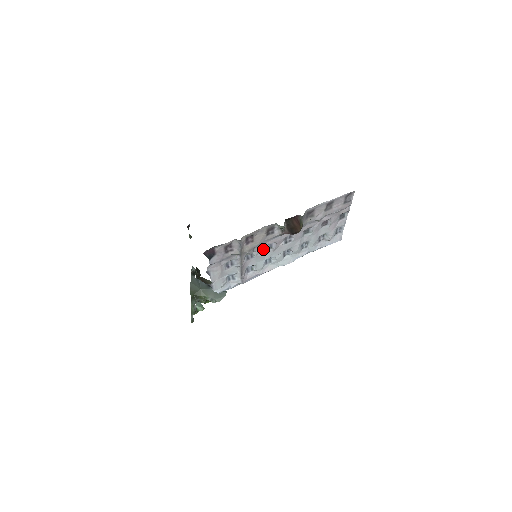
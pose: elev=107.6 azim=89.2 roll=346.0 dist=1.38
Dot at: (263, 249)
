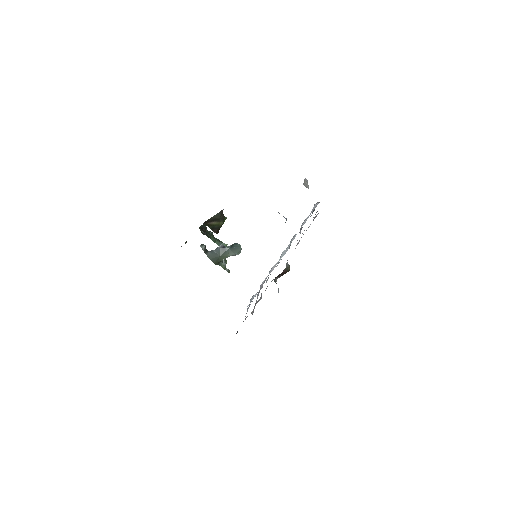
Dot at: (266, 282)
